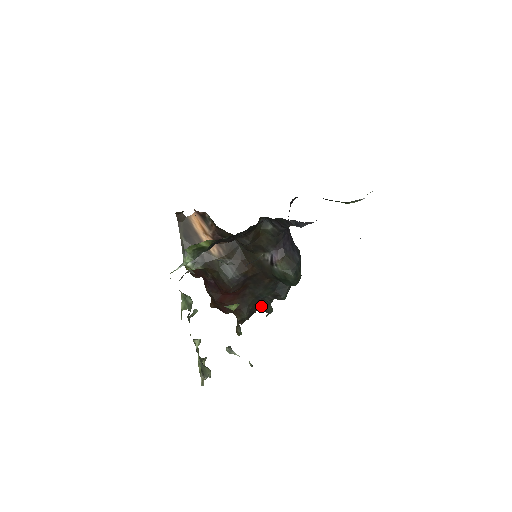
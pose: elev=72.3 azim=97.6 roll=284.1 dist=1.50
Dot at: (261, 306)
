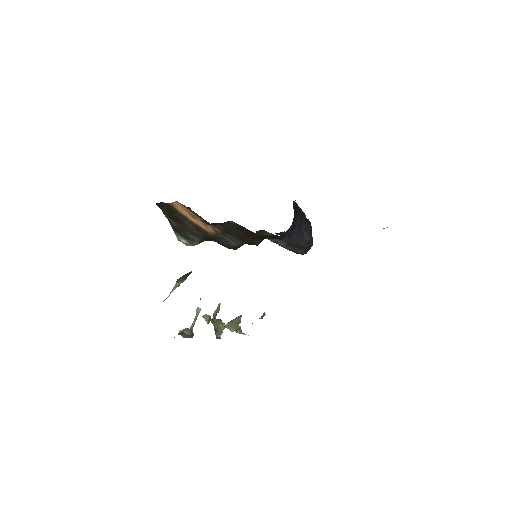
Dot at: occluded
